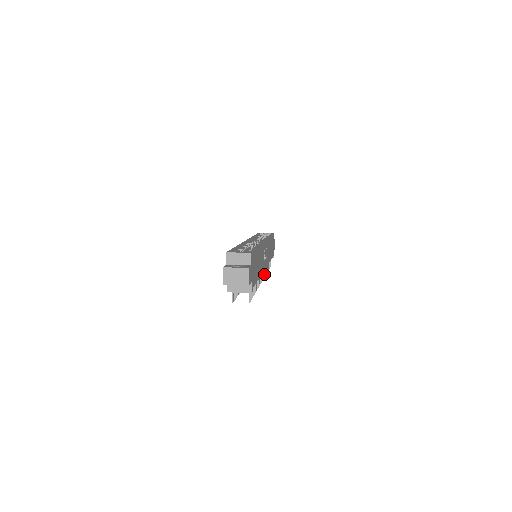
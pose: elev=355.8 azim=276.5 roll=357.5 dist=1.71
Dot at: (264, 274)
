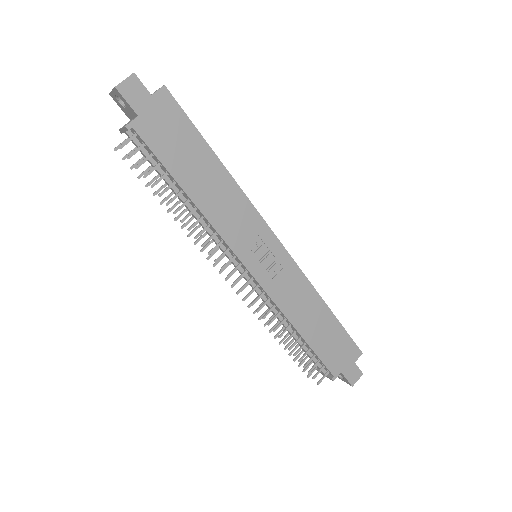
Dot at: (254, 301)
